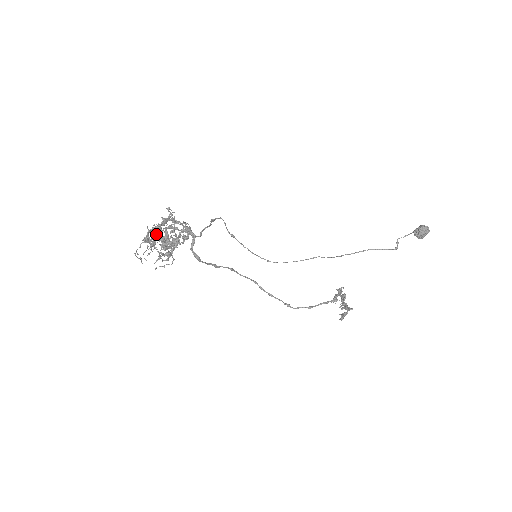
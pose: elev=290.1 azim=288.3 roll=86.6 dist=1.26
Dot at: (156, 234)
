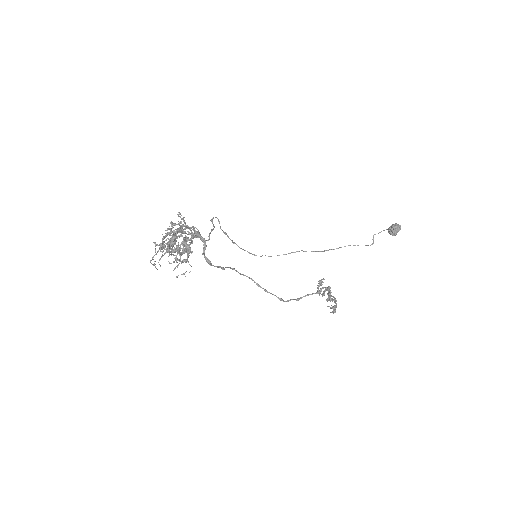
Dot at: (172, 241)
